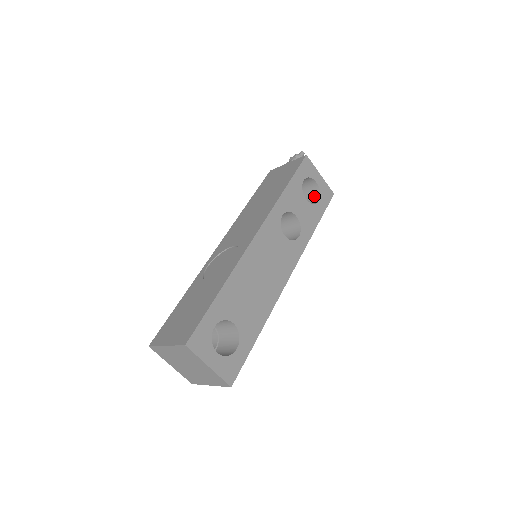
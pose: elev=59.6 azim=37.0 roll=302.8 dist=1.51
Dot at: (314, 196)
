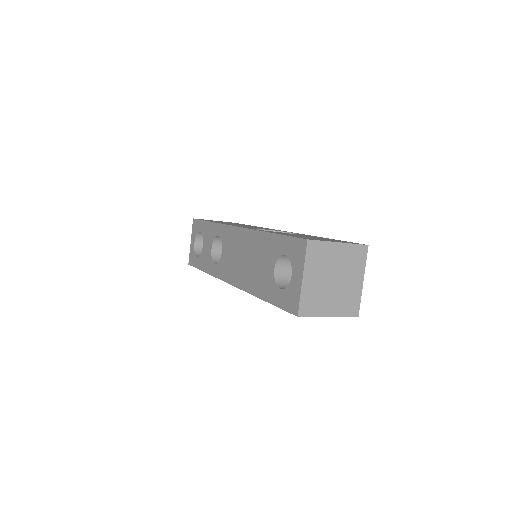
Dot at: occluded
